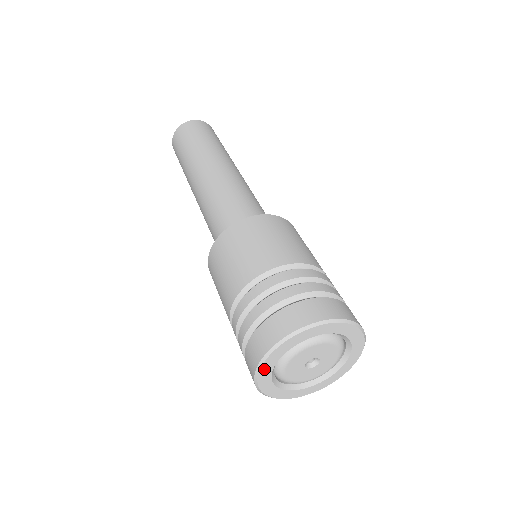
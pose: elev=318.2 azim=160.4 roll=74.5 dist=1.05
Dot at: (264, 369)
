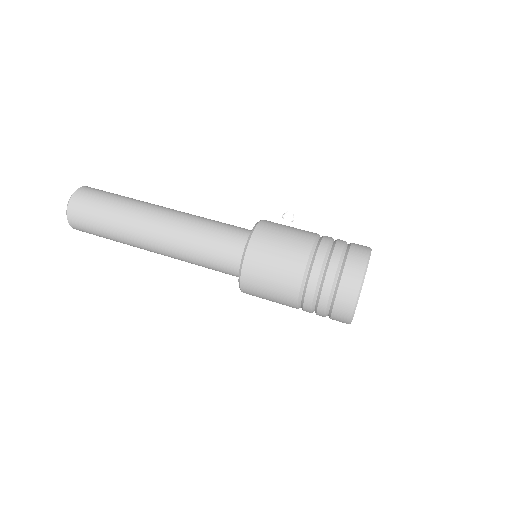
Dot at: occluded
